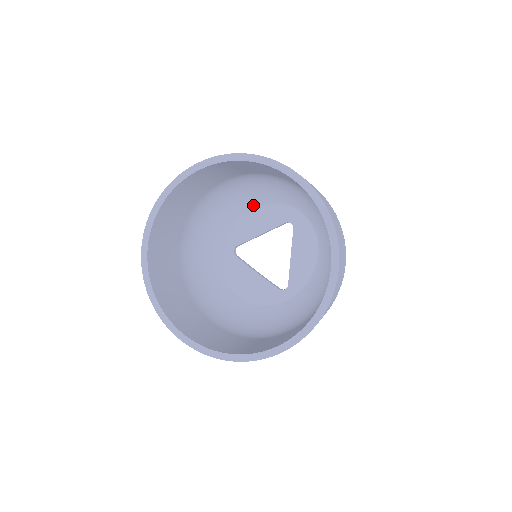
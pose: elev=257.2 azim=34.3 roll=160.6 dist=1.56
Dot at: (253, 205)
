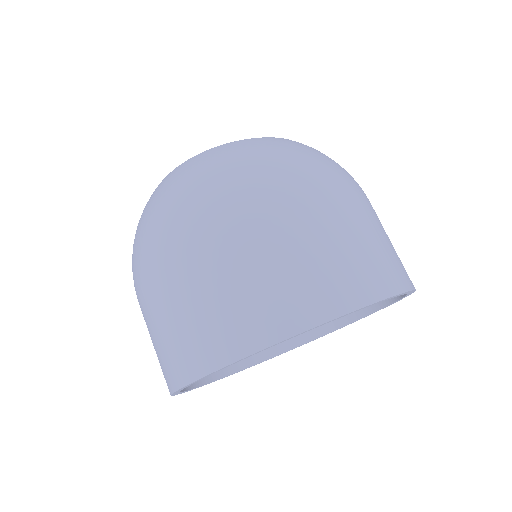
Dot at: occluded
